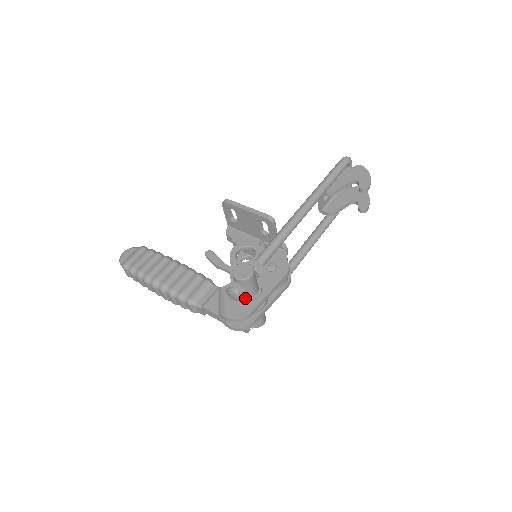
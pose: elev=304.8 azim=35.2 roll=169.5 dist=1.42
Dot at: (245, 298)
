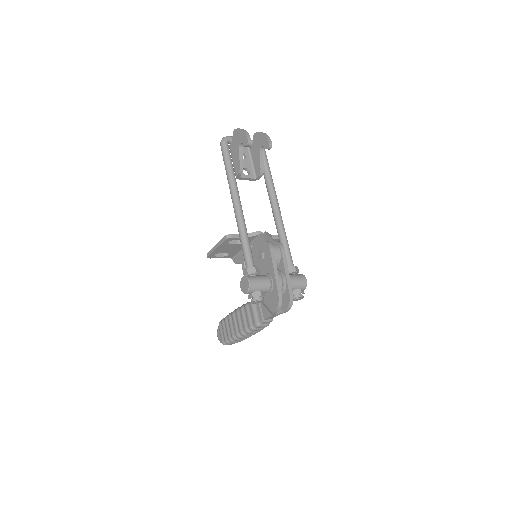
Dot at: (269, 291)
